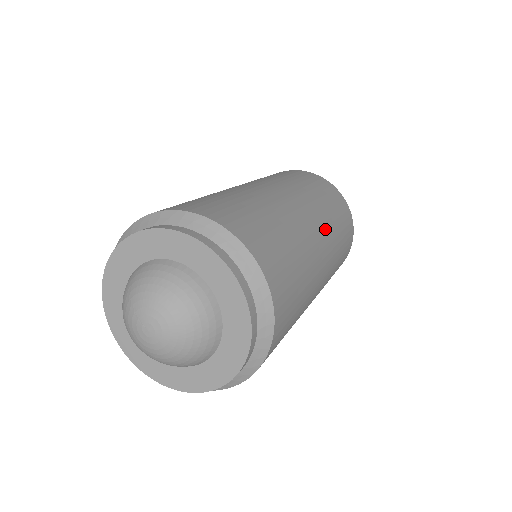
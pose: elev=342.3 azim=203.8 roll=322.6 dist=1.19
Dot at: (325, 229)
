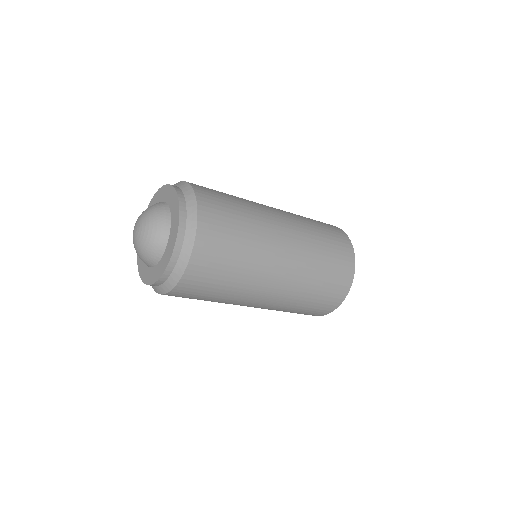
Dot at: (299, 244)
